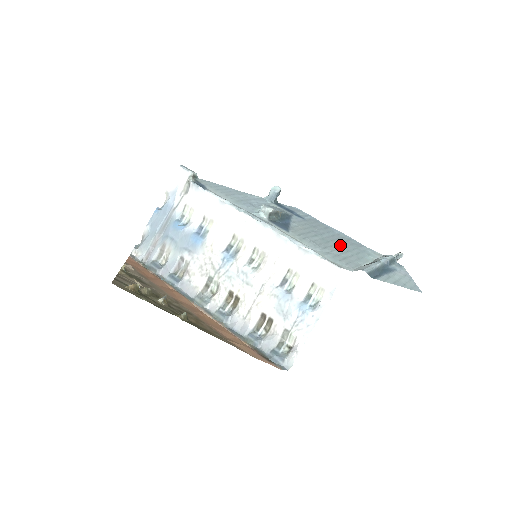
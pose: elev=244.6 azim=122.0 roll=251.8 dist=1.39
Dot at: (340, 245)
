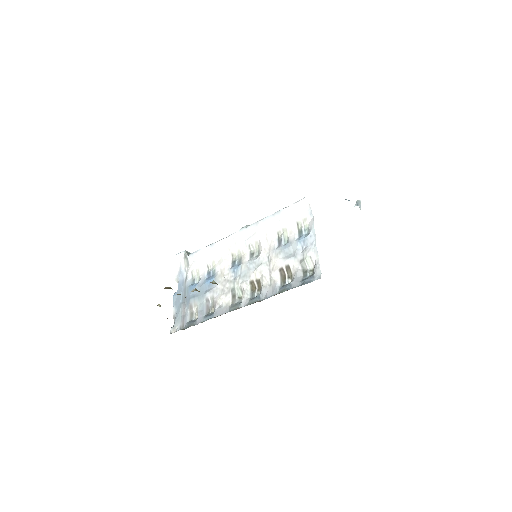
Dot at: occluded
